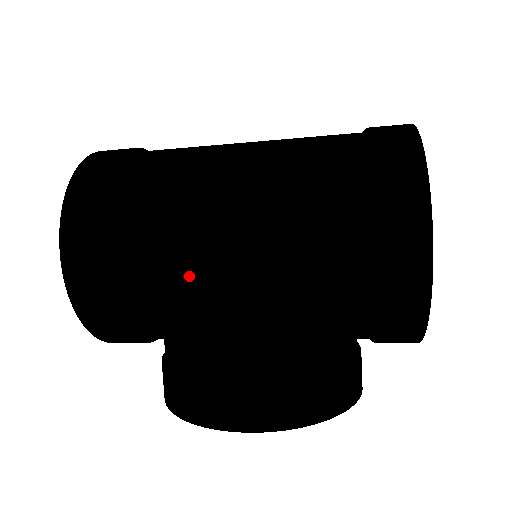
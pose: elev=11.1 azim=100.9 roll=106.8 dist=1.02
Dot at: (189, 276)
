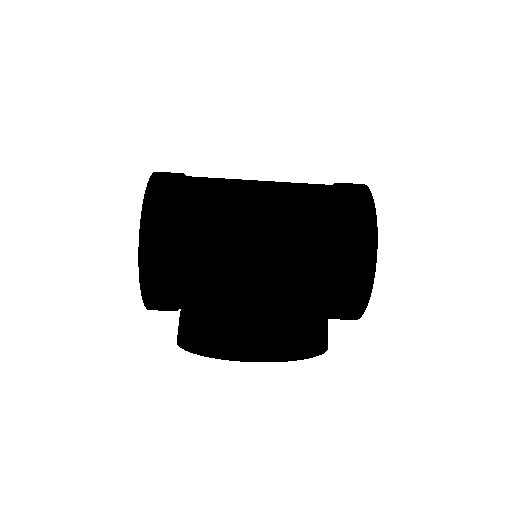
Dot at: (229, 227)
